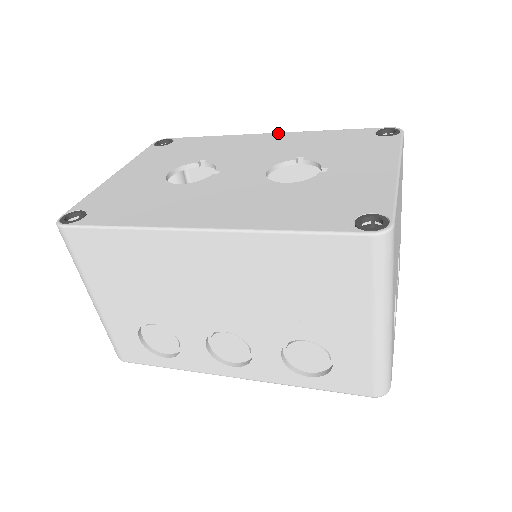
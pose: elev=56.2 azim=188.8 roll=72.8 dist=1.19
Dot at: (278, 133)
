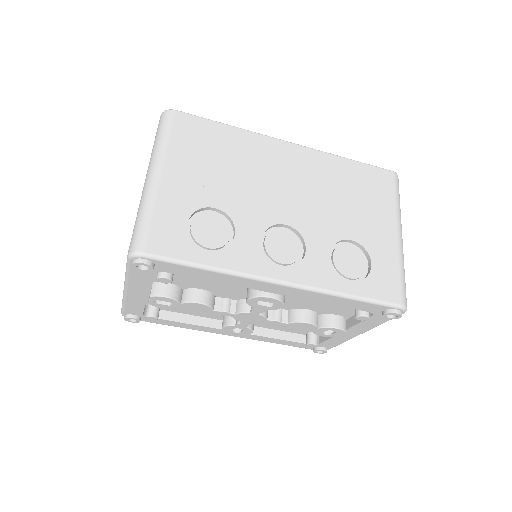
Dot at: occluded
